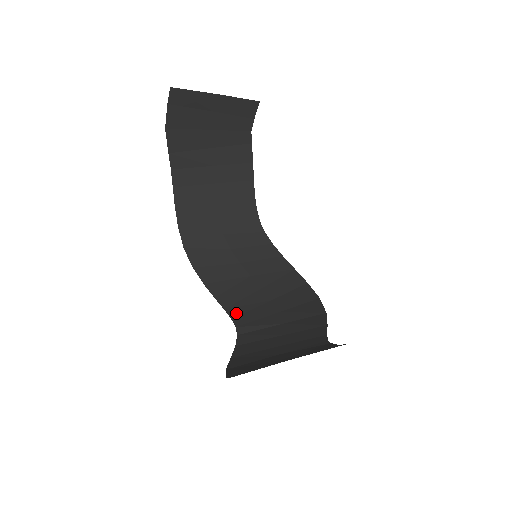
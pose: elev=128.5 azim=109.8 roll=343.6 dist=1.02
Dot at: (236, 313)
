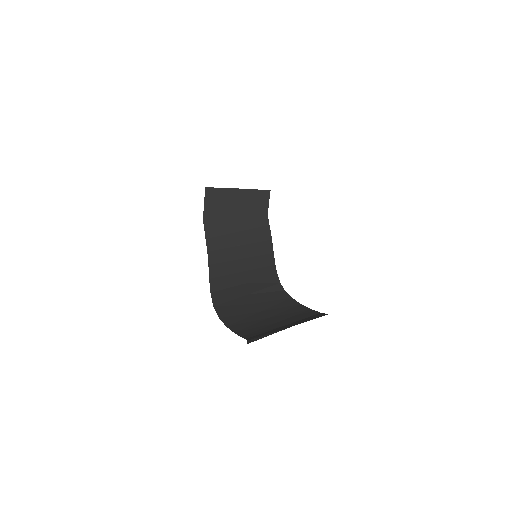
Dot at: (251, 336)
